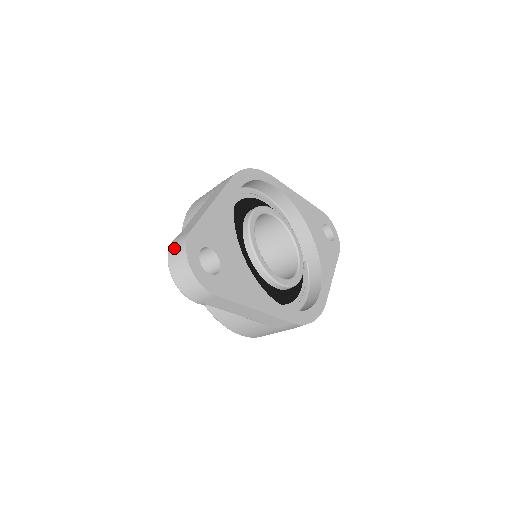
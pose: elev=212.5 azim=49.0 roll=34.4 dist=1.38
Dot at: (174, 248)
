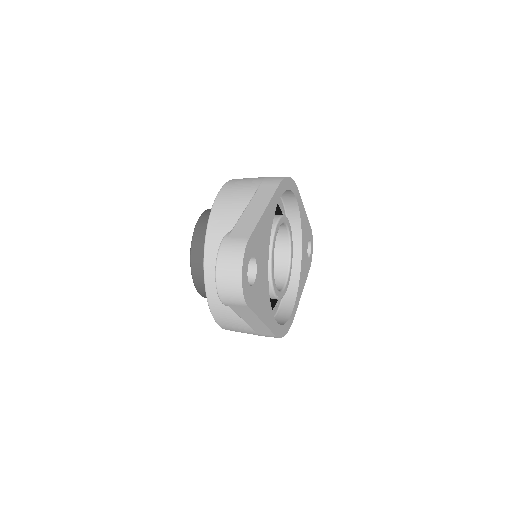
Dot at: (228, 248)
